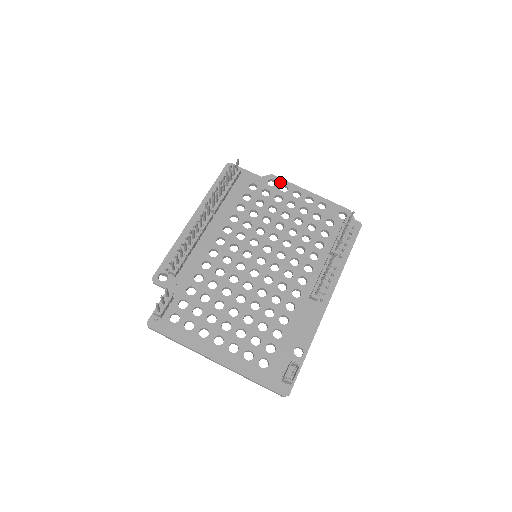
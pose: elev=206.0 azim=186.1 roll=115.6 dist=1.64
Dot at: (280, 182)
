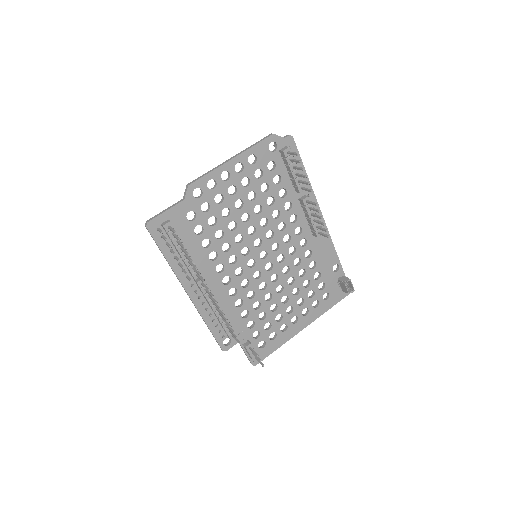
Dot at: (202, 184)
